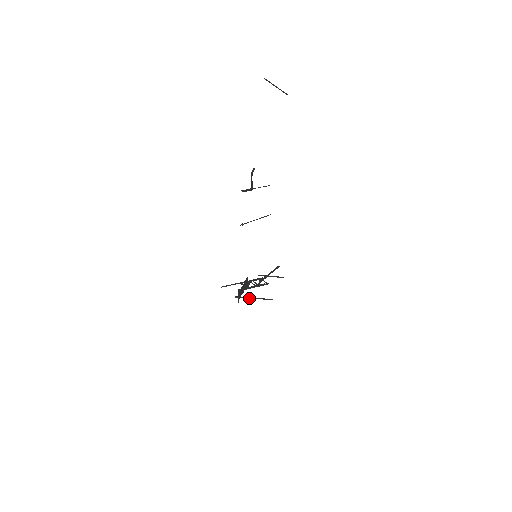
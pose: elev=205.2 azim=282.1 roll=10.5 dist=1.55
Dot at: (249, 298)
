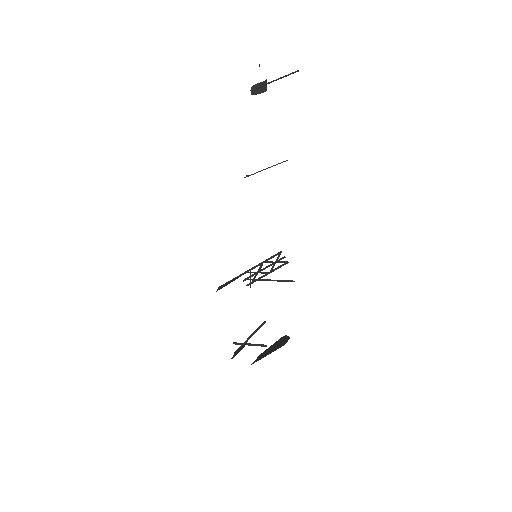
Dot at: (263, 280)
